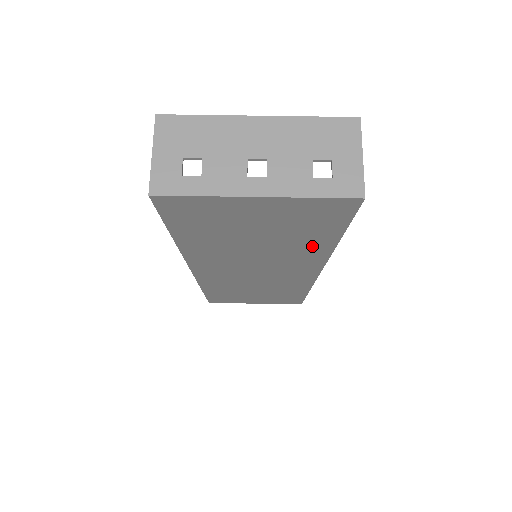
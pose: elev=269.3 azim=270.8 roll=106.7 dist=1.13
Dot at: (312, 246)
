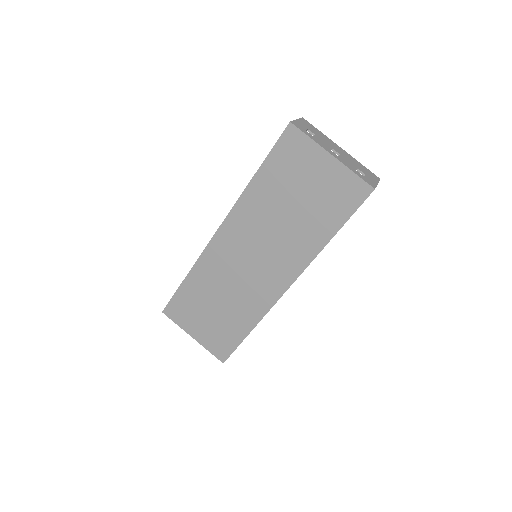
Dot at: (314, 237)
